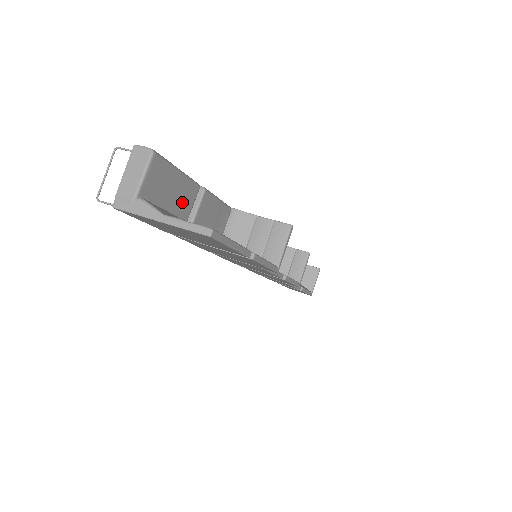
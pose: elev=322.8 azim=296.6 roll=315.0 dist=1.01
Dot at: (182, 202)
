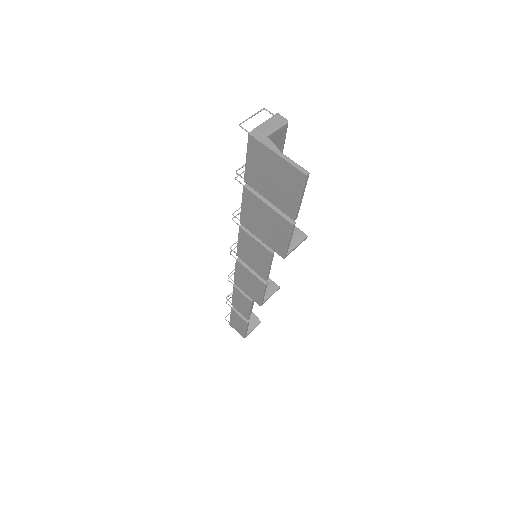
Dot at: occluded
